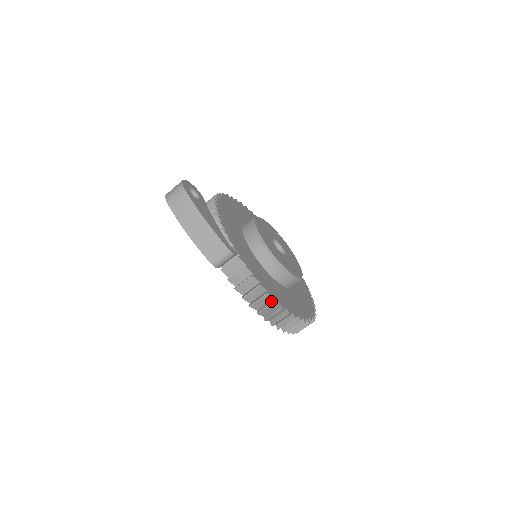
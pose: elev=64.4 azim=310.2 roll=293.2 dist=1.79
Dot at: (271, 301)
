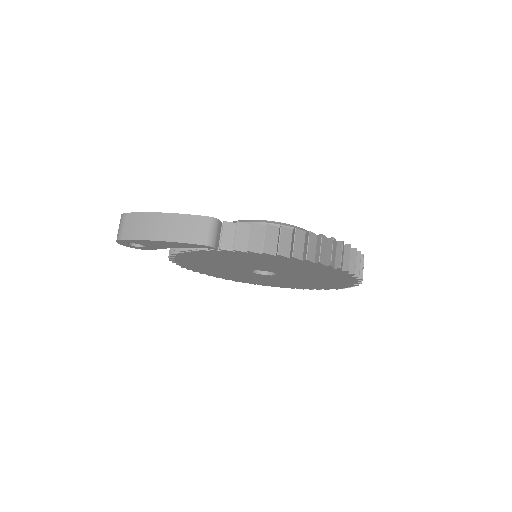
Dot at: (293, 234)
